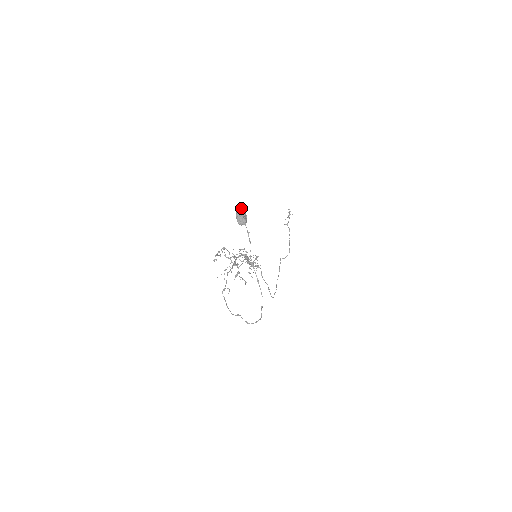
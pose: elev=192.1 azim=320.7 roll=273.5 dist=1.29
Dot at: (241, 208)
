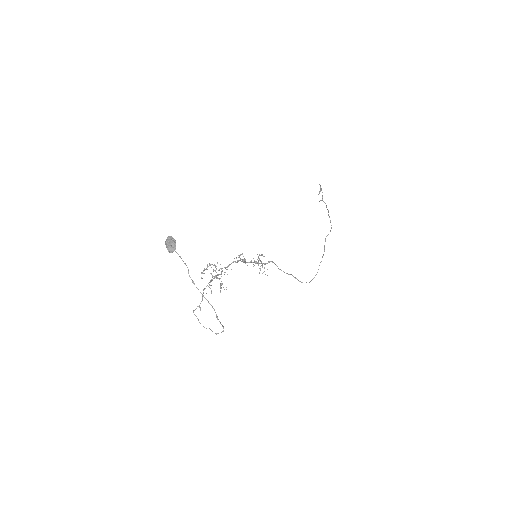
Dot at: (169, 237)
